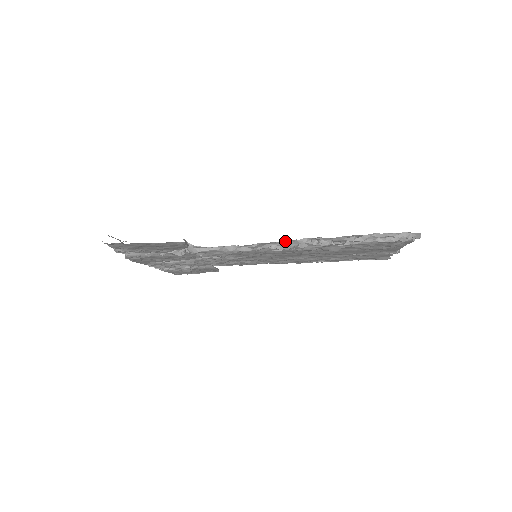
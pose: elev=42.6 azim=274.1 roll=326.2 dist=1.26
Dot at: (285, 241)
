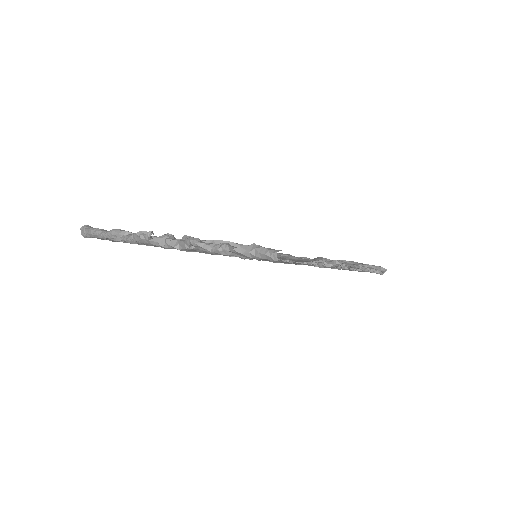
Dot at: (323, 260)
